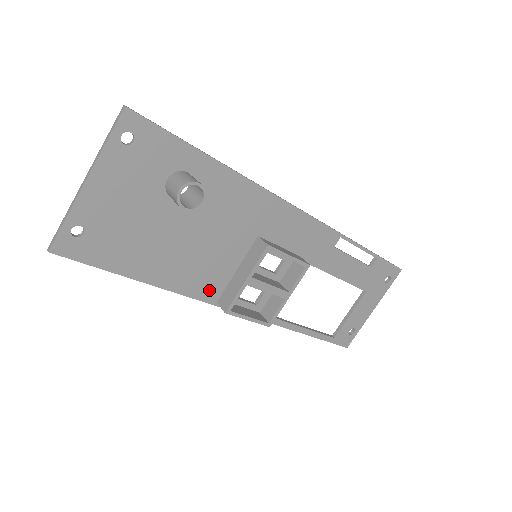
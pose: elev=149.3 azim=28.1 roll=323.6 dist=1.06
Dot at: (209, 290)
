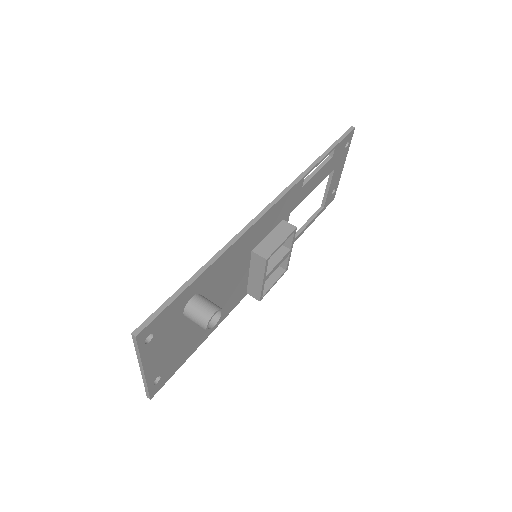
Dot at: (239, 297)
